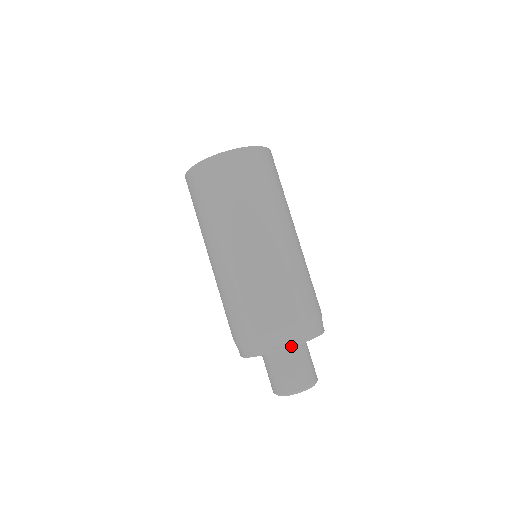
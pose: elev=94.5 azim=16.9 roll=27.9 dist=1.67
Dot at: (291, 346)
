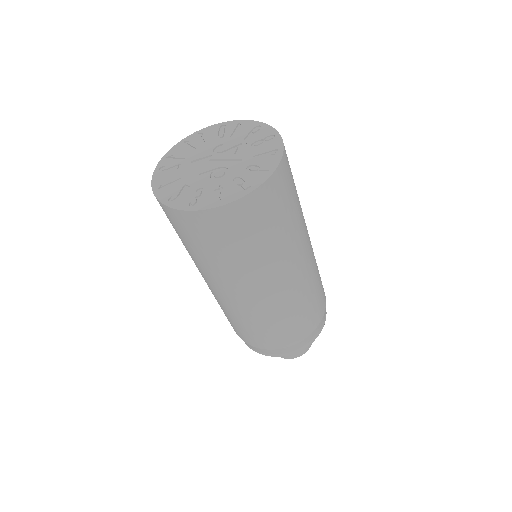
Dot at: occluded
